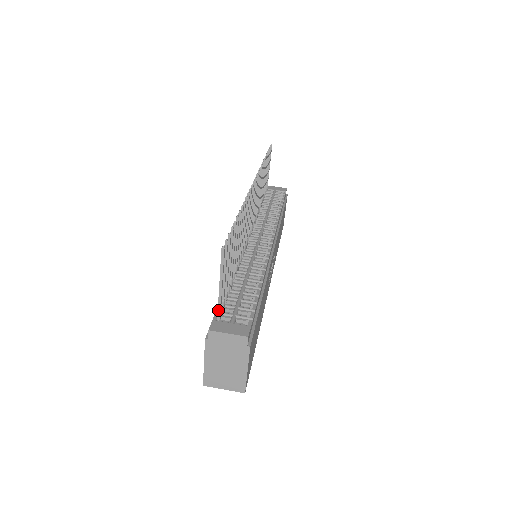
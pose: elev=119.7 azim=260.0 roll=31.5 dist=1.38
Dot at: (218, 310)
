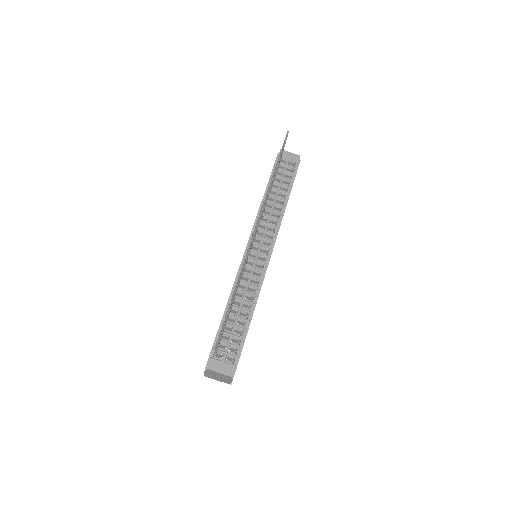
Dot at: (214, 355)
